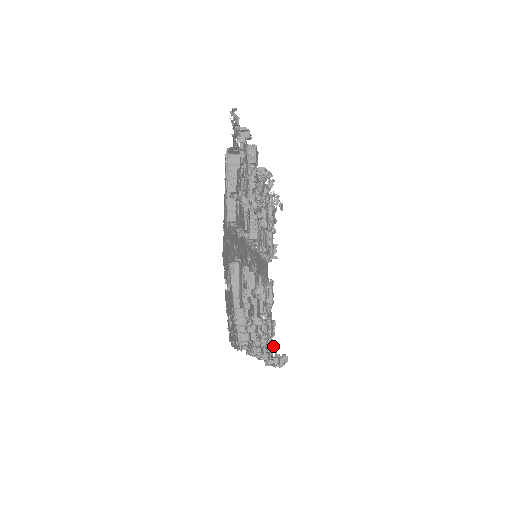
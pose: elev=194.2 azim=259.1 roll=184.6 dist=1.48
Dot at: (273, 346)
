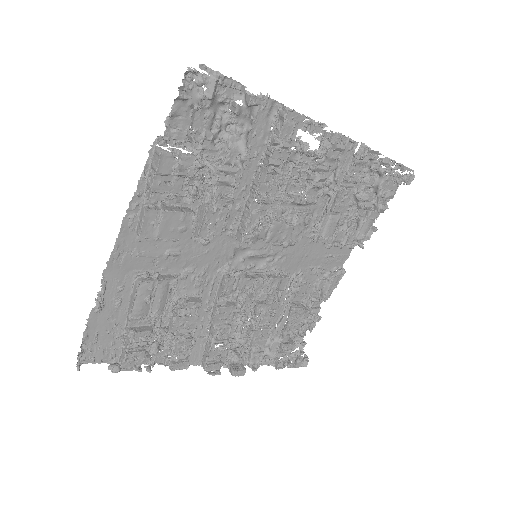
Dot at: (281, 346)
